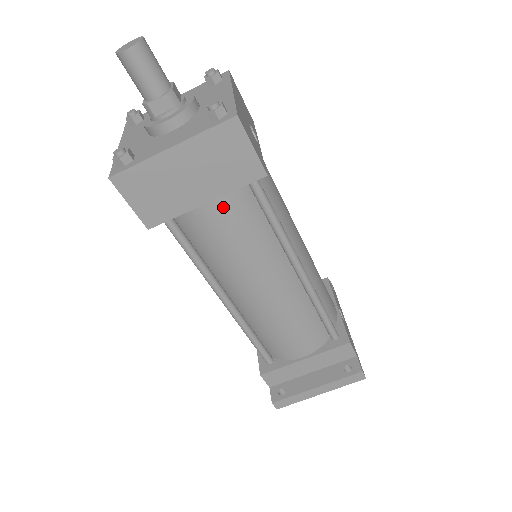
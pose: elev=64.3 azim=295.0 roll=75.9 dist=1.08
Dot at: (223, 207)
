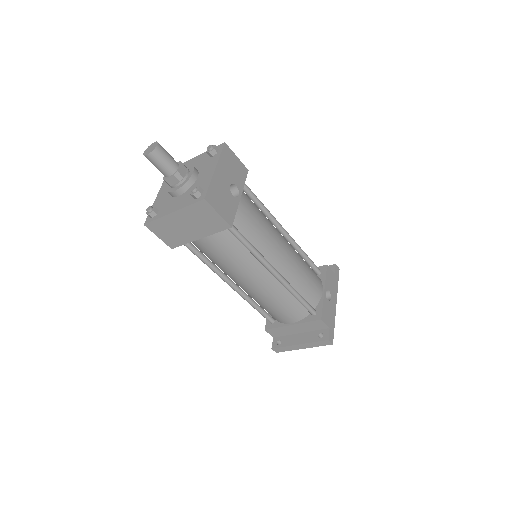
Dot at: (212, 240)
